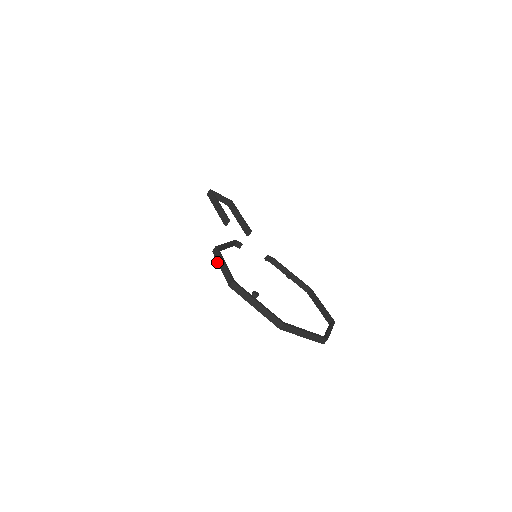
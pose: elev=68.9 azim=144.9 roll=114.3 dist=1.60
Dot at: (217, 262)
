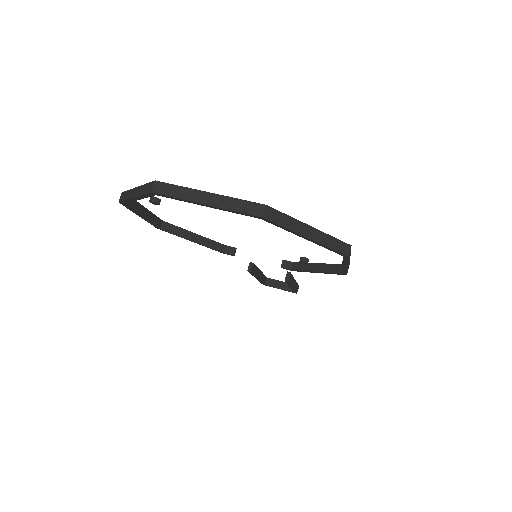
Dot at: (145, 220)
